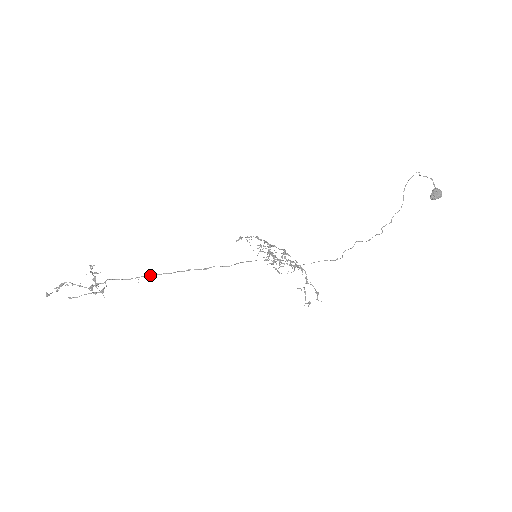
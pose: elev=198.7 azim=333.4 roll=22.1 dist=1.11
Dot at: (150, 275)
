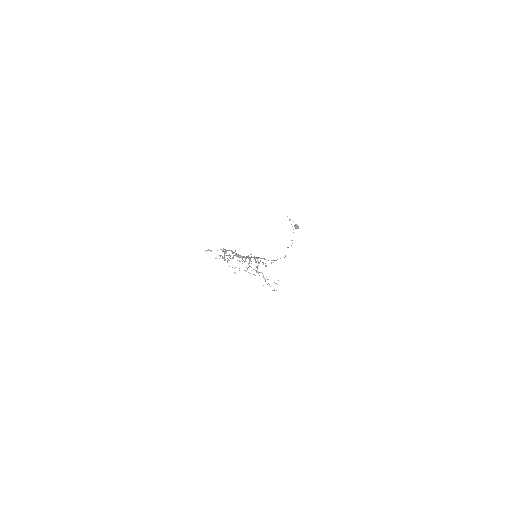
Dot at: occluded
